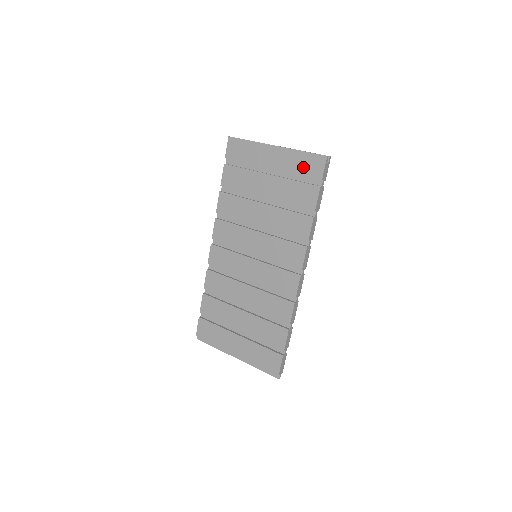
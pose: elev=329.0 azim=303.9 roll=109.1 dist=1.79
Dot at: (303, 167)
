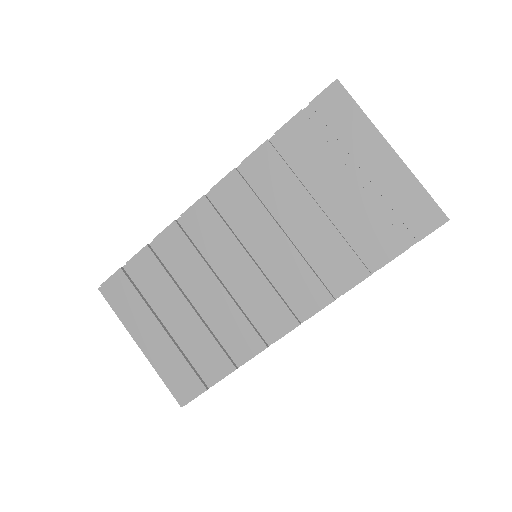
Dot at: (408, 206)
